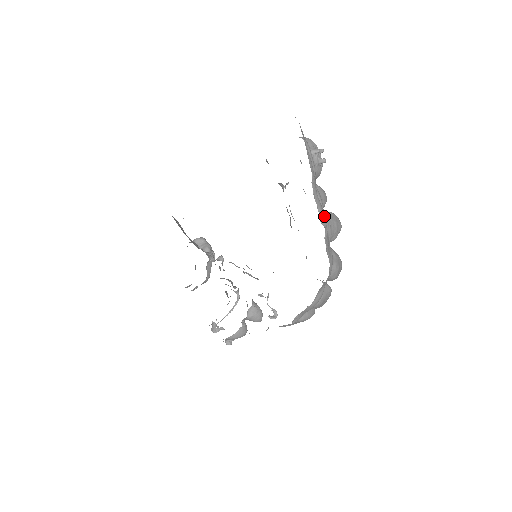
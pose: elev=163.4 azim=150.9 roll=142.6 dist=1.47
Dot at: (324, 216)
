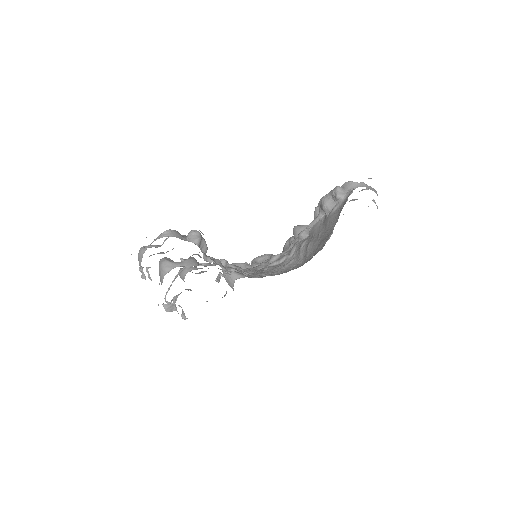
Dot at: occluded
